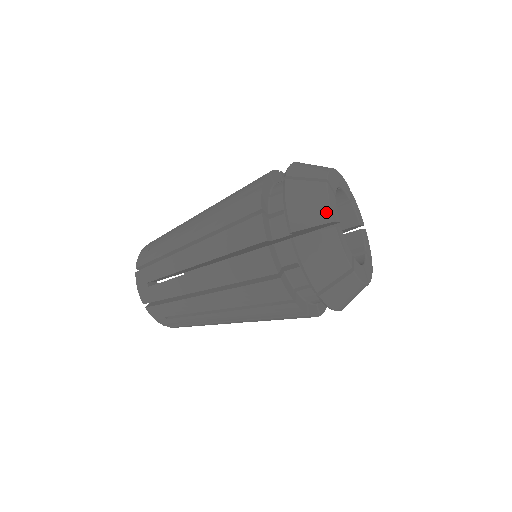
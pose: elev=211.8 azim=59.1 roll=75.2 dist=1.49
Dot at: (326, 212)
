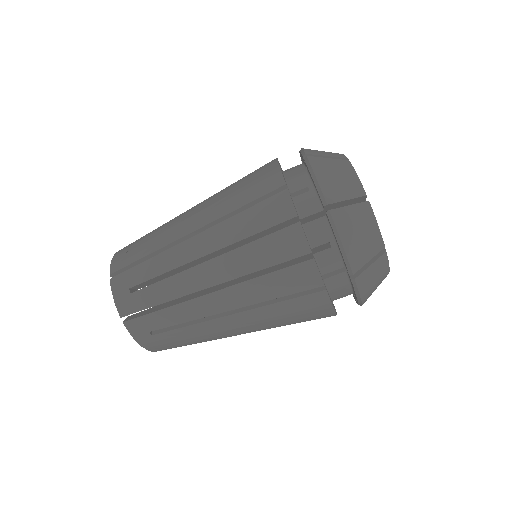
Dot at: (358, 186)
